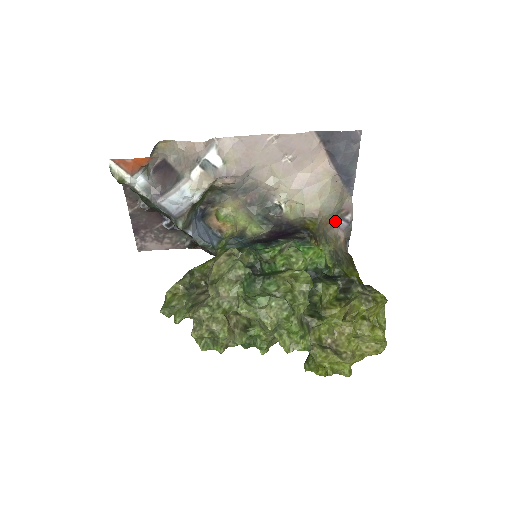
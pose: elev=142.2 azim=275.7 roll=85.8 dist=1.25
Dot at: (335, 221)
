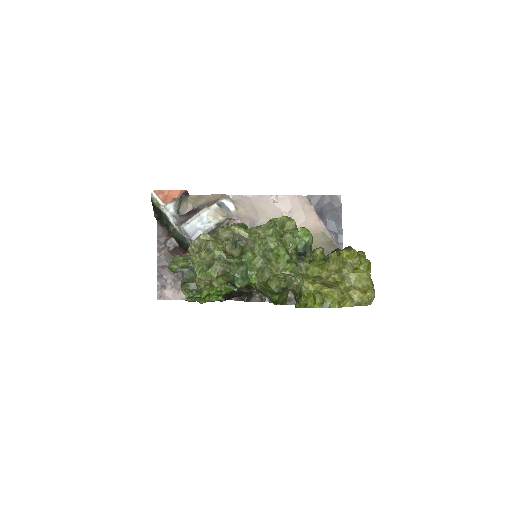
Dot at: occluded
